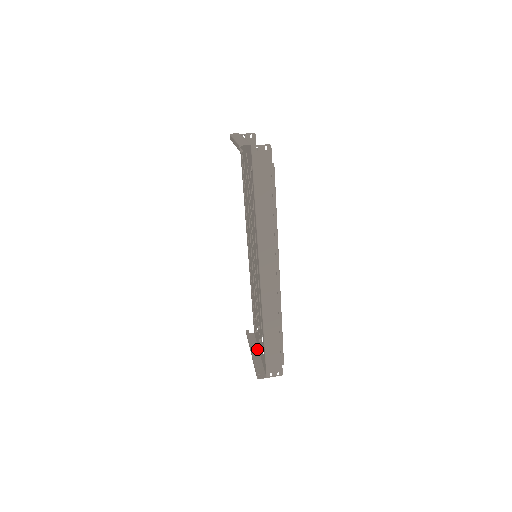
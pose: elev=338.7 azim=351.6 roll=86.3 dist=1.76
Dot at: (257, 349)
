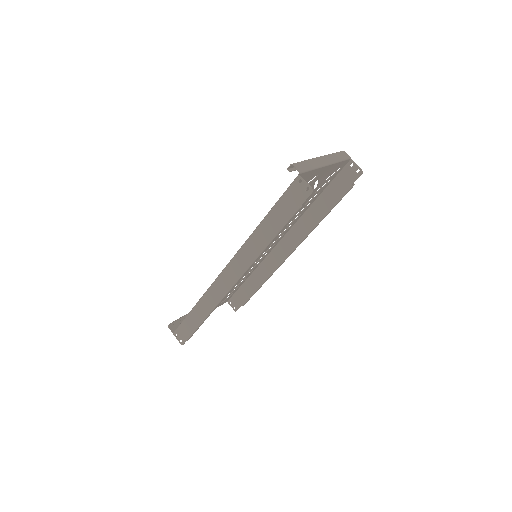
Dot at: occluded
